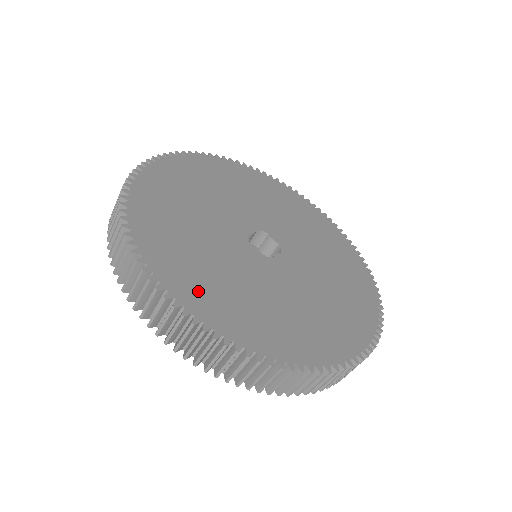
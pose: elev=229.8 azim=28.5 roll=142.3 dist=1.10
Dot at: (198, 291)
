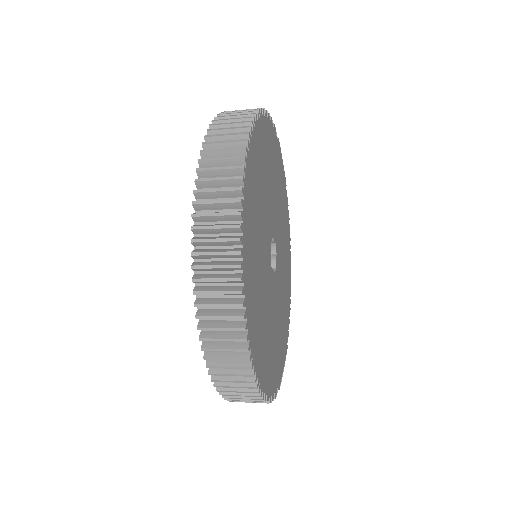
Dot at: (271, 371)
